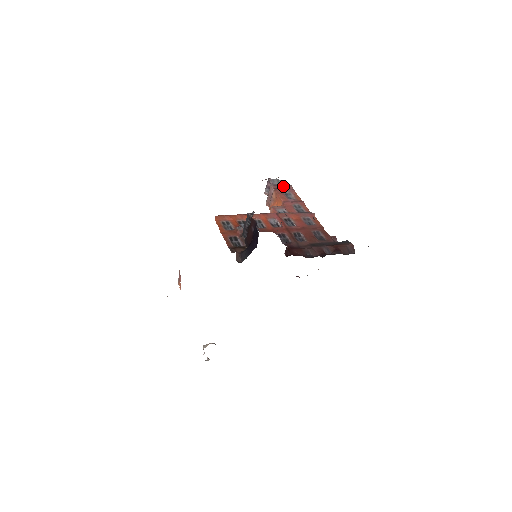
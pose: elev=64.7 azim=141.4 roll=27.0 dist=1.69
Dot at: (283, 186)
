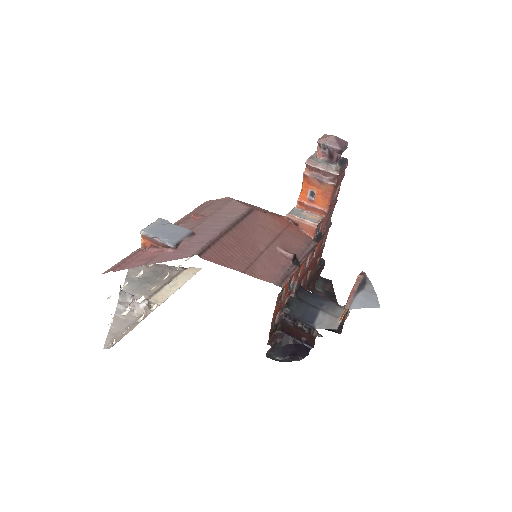
Dot at: occluded
